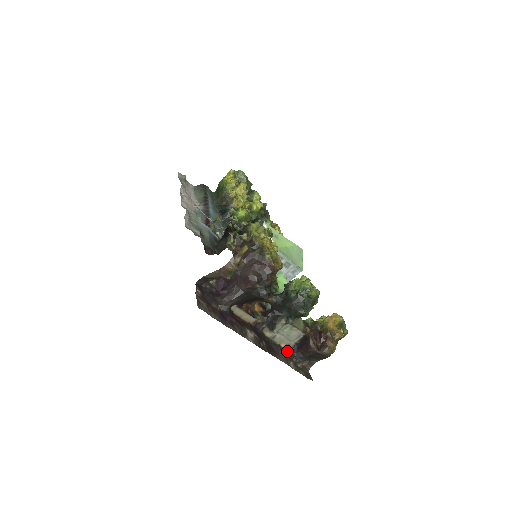
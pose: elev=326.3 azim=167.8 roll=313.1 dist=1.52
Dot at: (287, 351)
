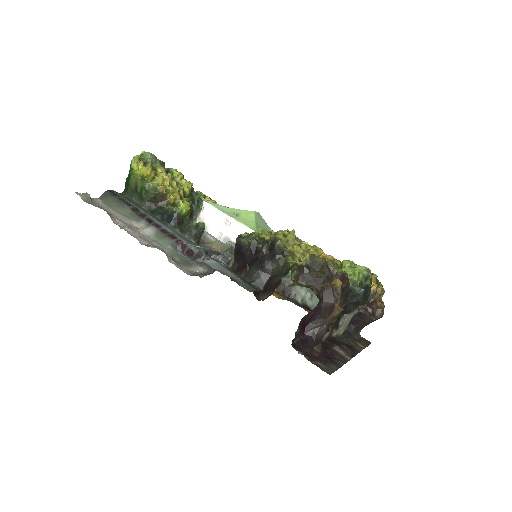
Dot at: (346, 334)
